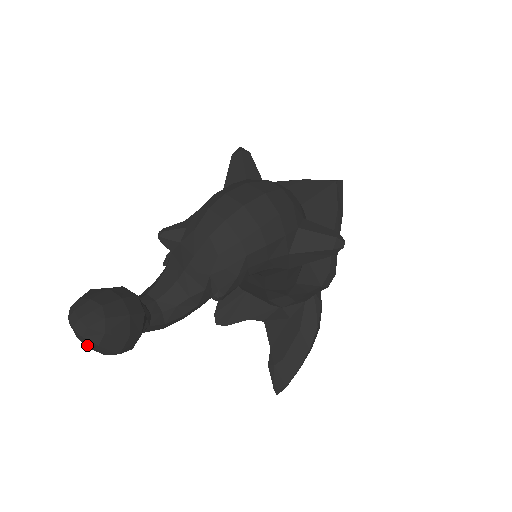
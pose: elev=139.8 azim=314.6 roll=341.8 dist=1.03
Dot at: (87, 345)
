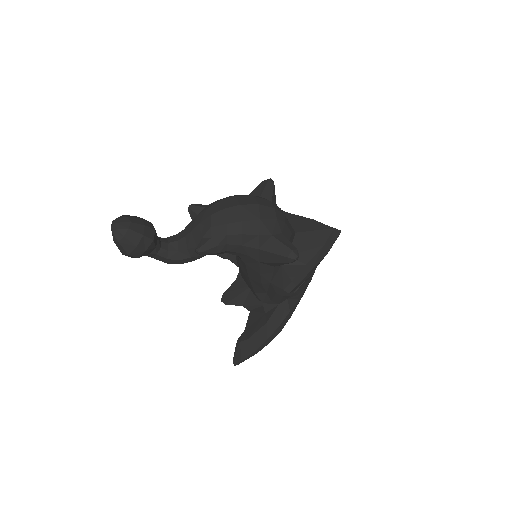
Dot at: (114, 240)
